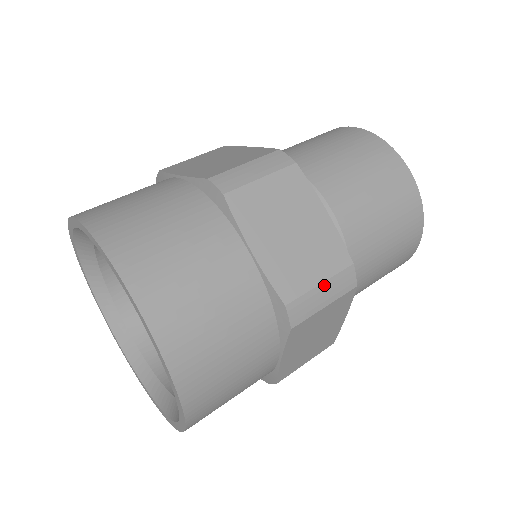
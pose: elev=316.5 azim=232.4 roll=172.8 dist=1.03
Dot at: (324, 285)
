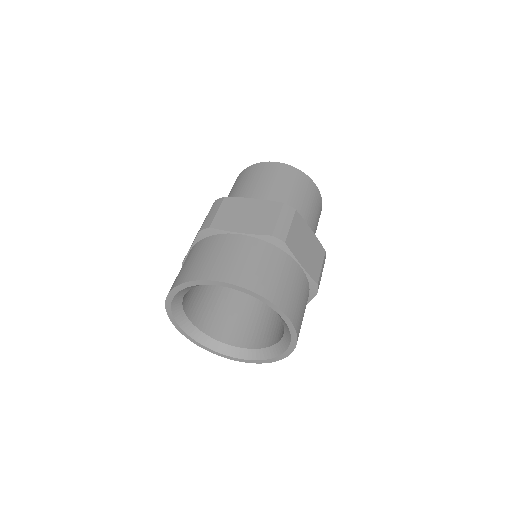
Dot at: (322, 267)
